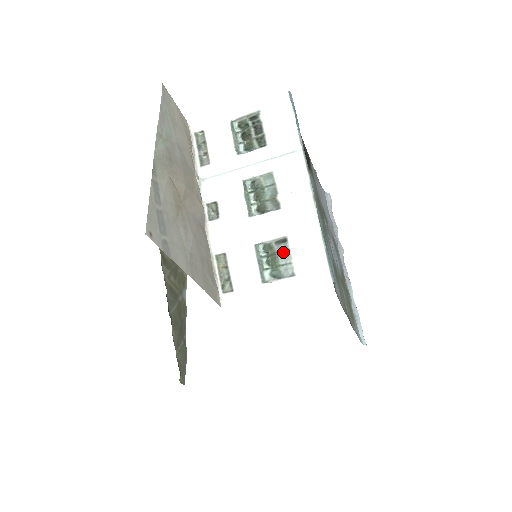
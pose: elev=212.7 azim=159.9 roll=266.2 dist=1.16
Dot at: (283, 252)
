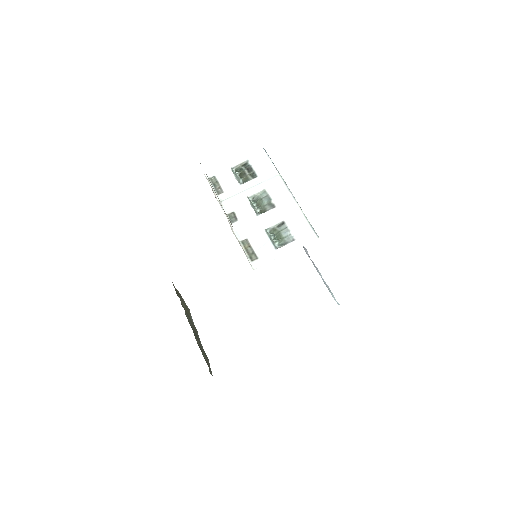
Dot at: (284, 230)
